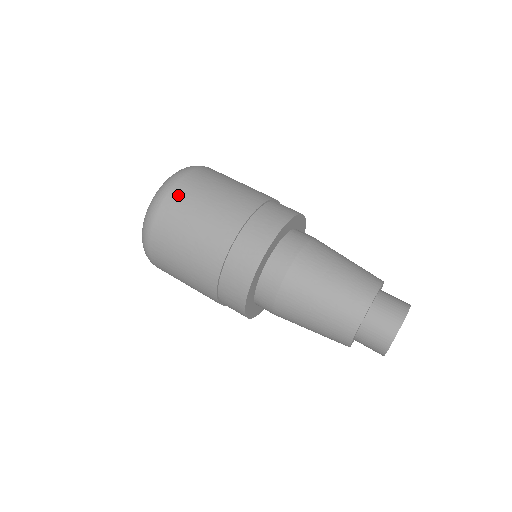
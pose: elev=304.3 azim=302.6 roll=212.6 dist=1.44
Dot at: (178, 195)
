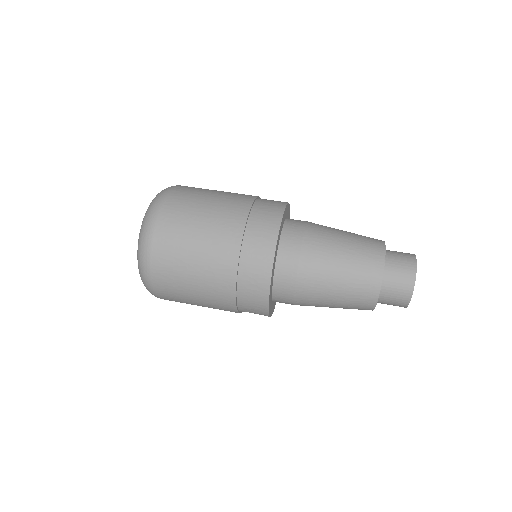
Dot at: (188, 187)
